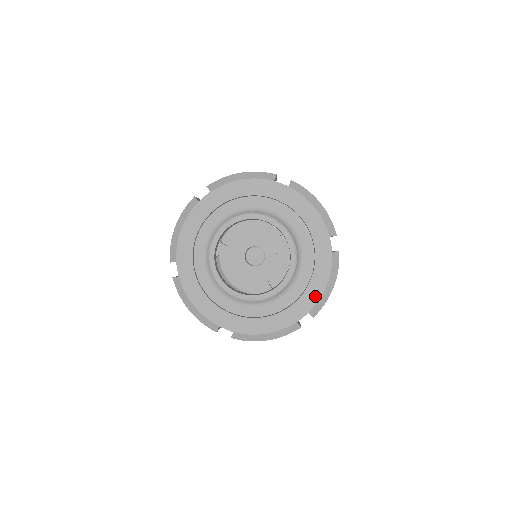
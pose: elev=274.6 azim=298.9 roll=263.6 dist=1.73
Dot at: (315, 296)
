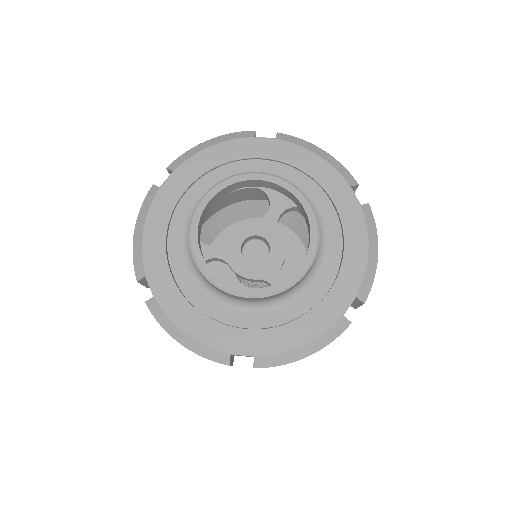
Dot at: (357, 270)
